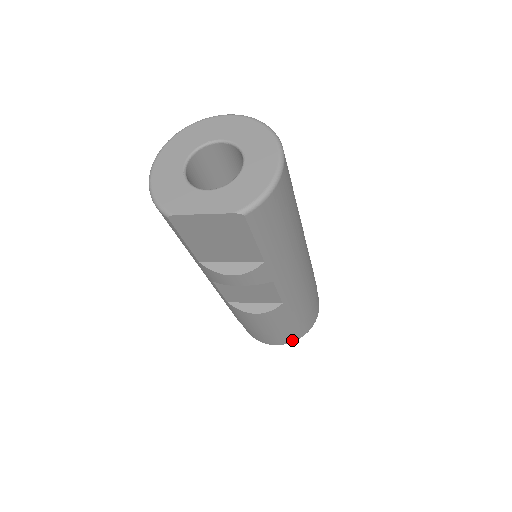
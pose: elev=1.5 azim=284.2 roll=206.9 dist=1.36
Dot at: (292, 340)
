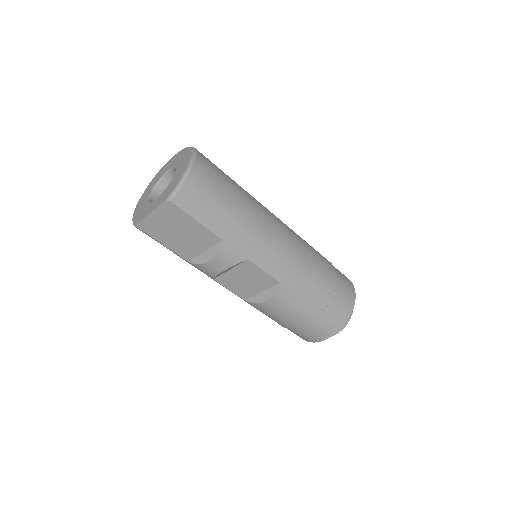
Dot at: (334, 330)
